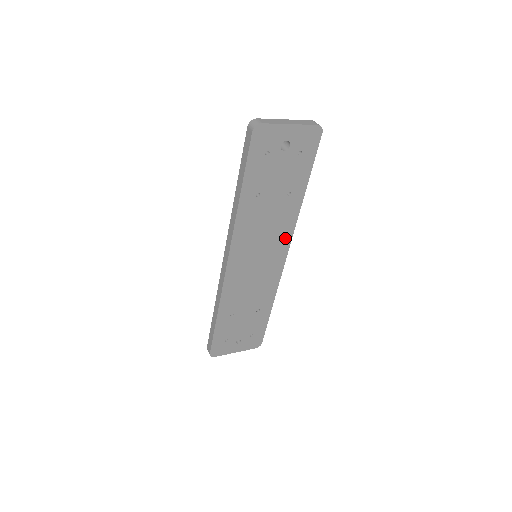
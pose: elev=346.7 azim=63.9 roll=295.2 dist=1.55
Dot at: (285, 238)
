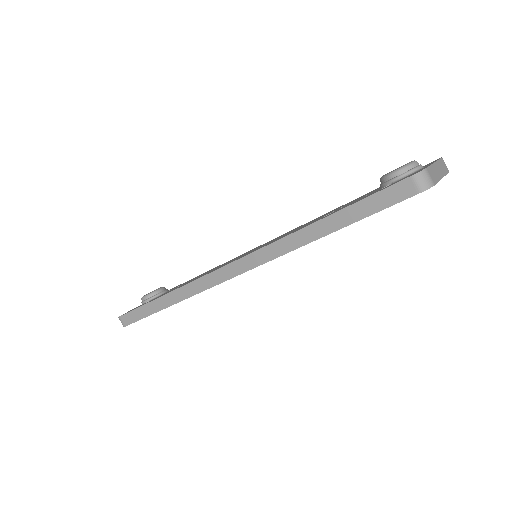
Dot at: occluded
